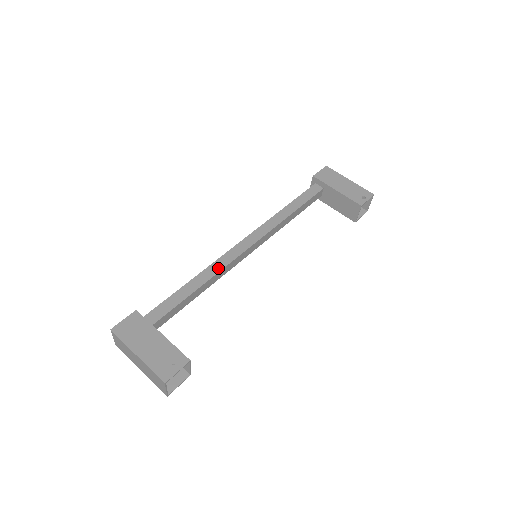
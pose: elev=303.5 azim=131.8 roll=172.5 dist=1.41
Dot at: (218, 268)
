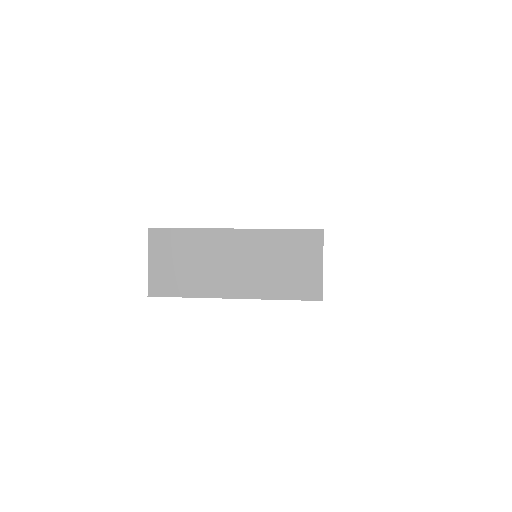
Dot at: occluded
